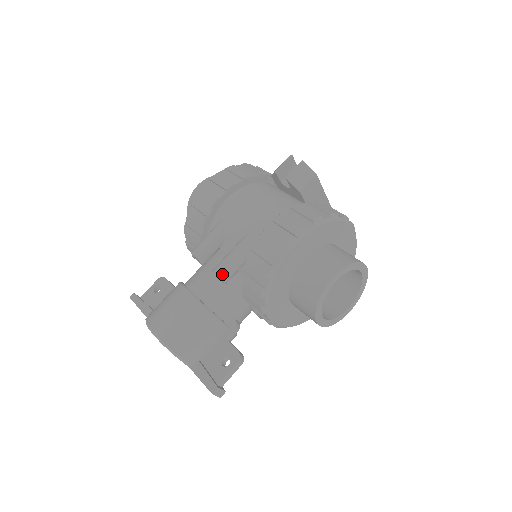
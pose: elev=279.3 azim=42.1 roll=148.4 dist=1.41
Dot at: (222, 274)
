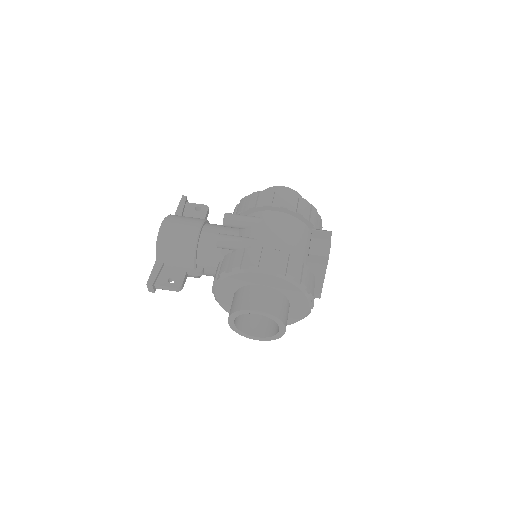
Dot at: (220, 241)
